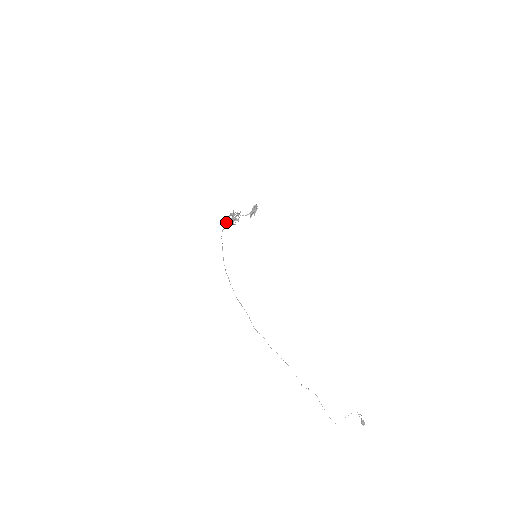
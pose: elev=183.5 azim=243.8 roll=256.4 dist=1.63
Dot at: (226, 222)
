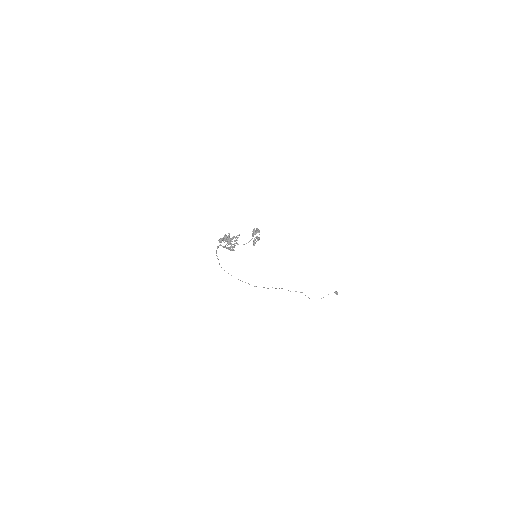
Dot at: occluded
